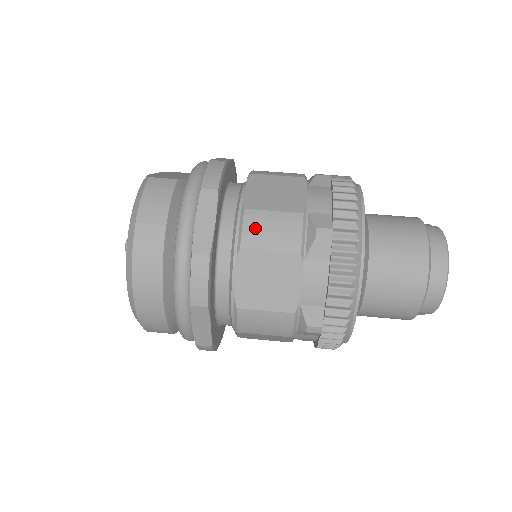
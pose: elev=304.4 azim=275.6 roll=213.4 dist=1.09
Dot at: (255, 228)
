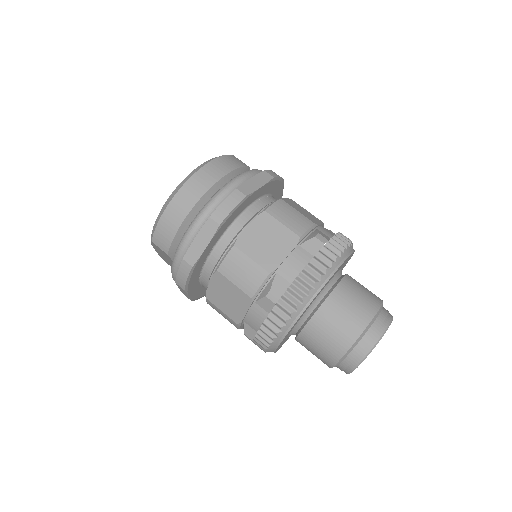
Dot at: (281, 209)
